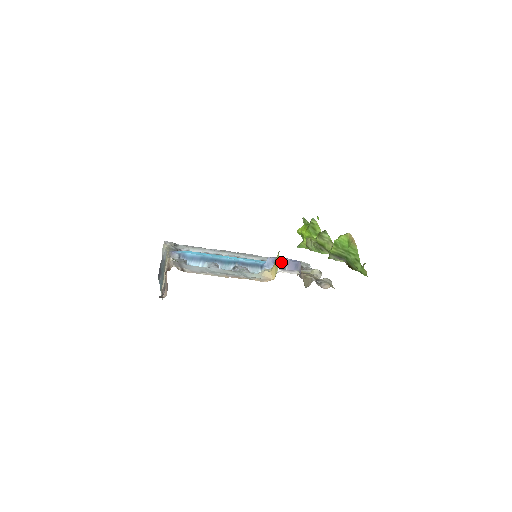
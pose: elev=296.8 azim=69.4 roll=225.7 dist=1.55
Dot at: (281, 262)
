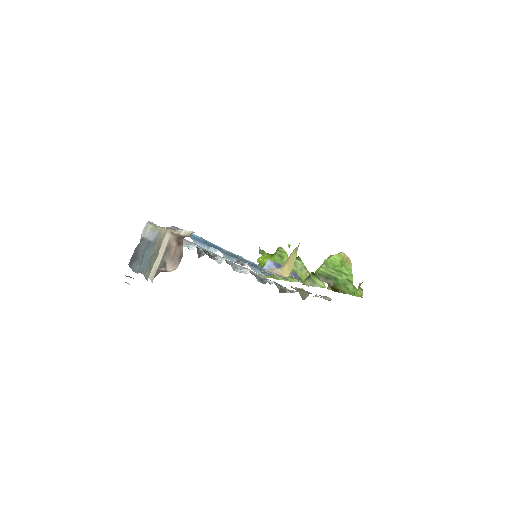
Dot at: occluded
